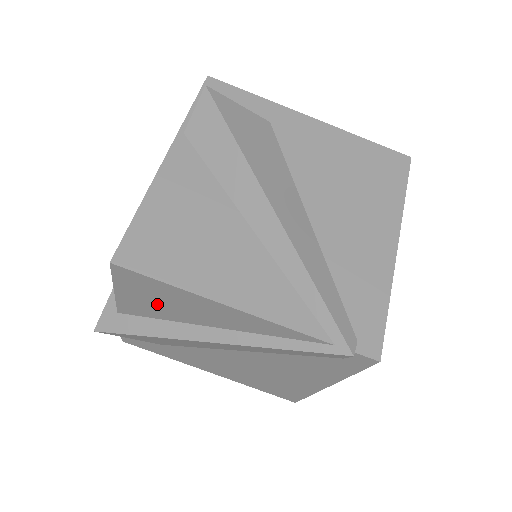
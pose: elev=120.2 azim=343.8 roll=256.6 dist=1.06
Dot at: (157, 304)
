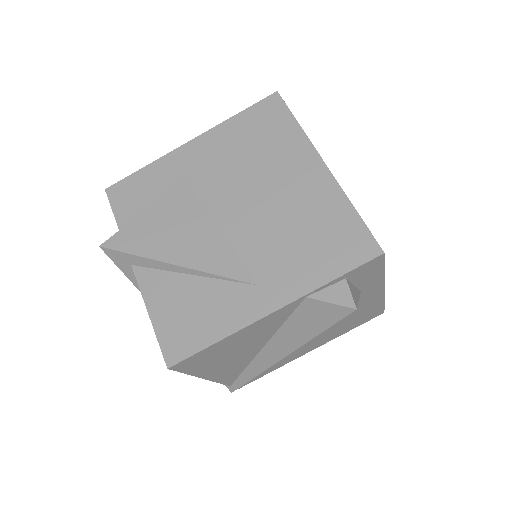
Dot at: occluded
